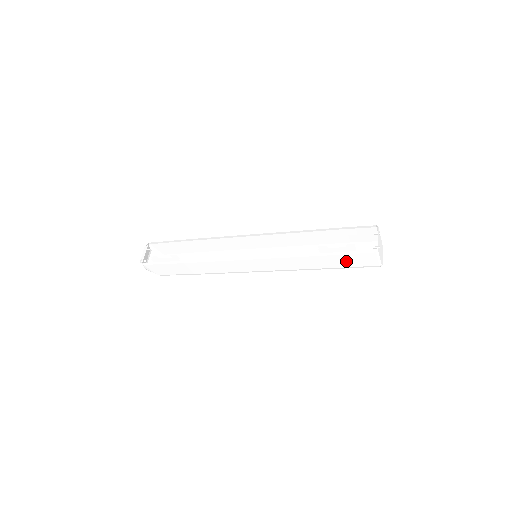
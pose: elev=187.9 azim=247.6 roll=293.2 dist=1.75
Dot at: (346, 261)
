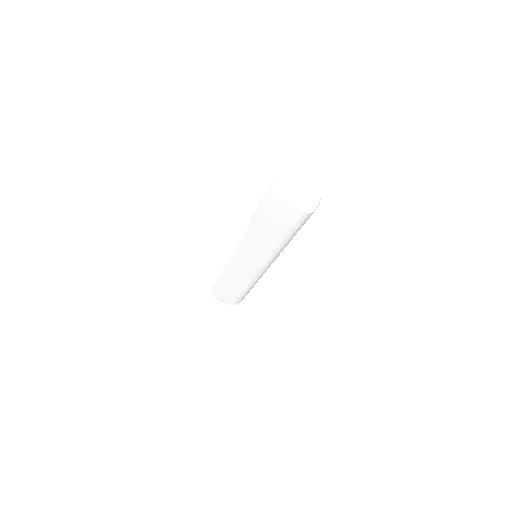
Dot at: (275, 221)
